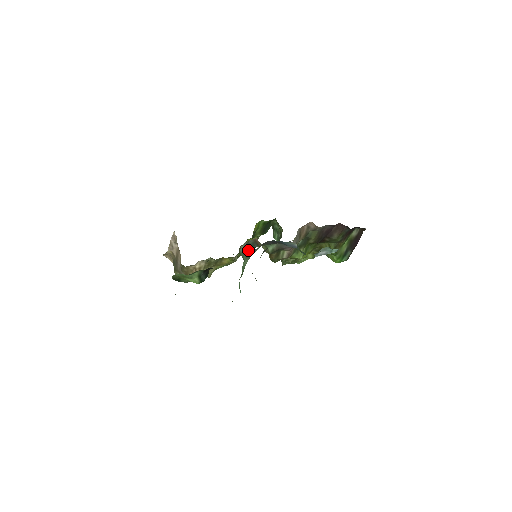
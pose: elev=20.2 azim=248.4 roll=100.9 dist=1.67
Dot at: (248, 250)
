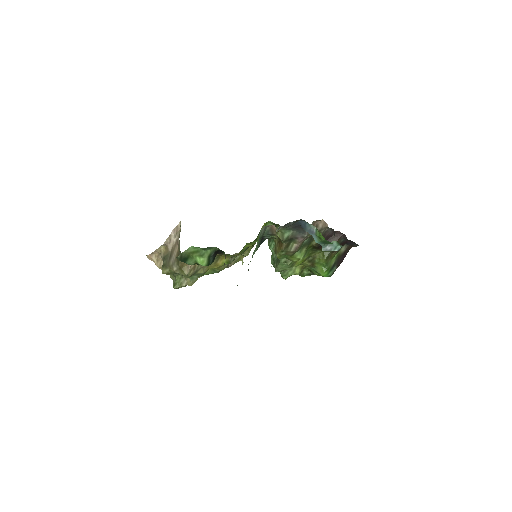
Dot at: (260, 239)
